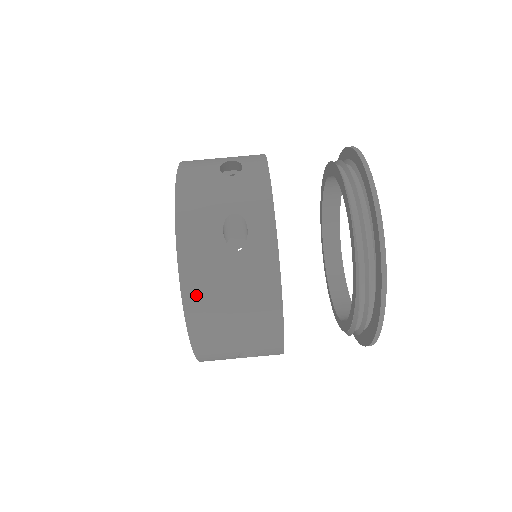
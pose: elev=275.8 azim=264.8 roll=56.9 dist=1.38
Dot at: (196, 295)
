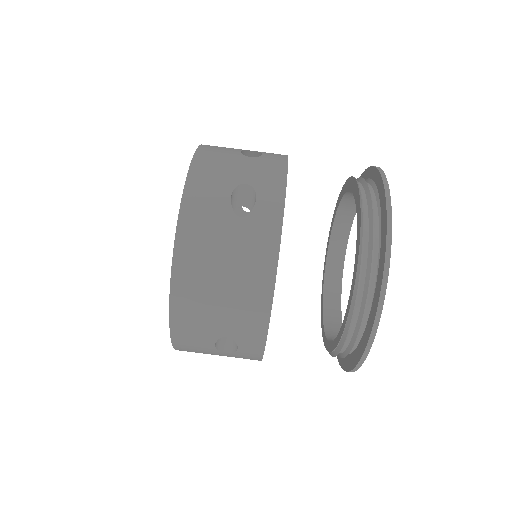
Dot at: (189, 252)
